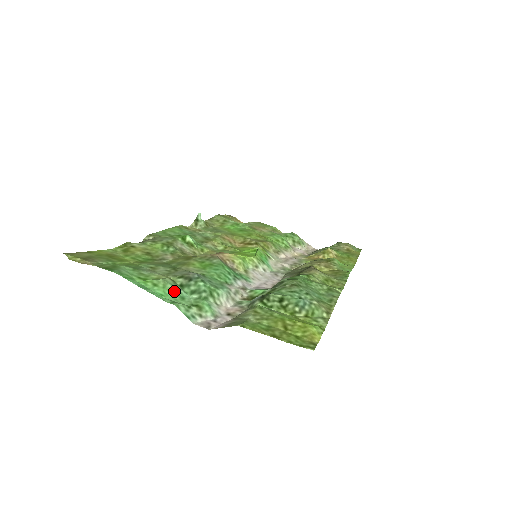
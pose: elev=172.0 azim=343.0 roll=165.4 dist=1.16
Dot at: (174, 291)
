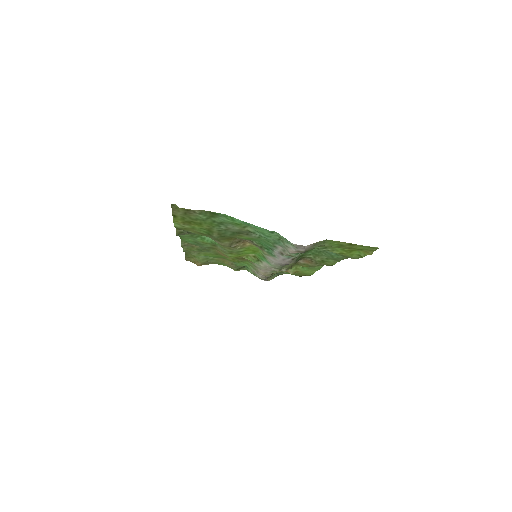
Dot at: (261, 232)
